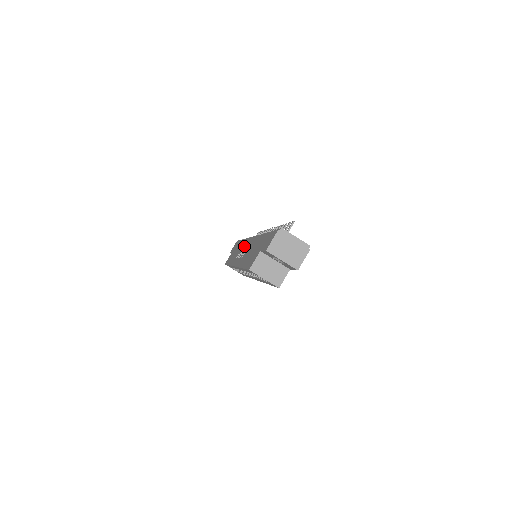
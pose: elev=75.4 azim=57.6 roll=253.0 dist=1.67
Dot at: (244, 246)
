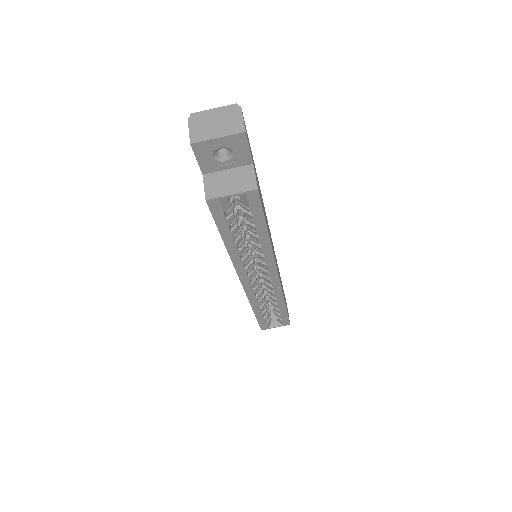
Dot at: occluded
